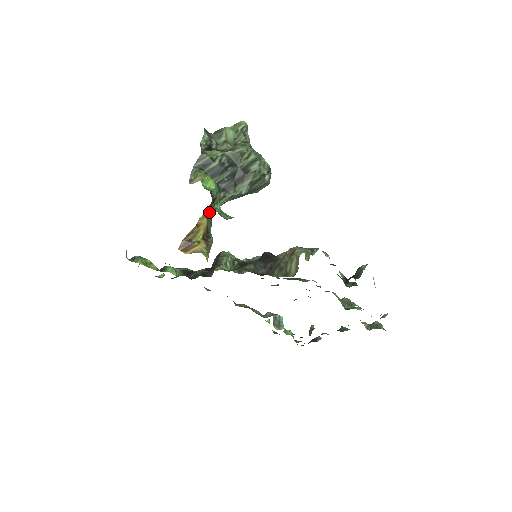
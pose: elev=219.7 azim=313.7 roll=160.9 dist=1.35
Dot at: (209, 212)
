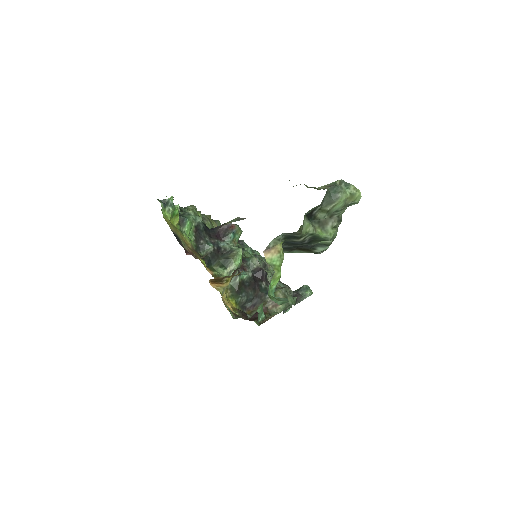
Dot at: occluded
